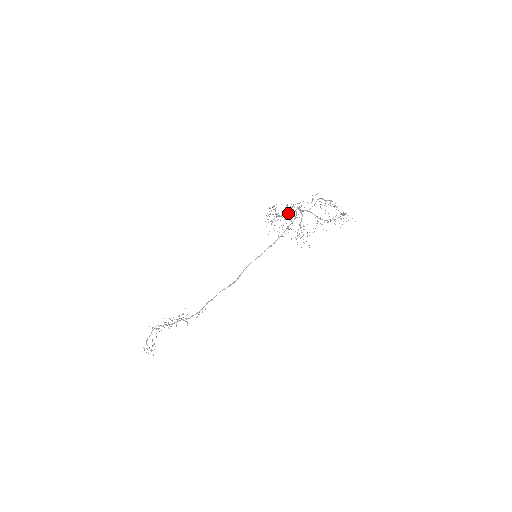
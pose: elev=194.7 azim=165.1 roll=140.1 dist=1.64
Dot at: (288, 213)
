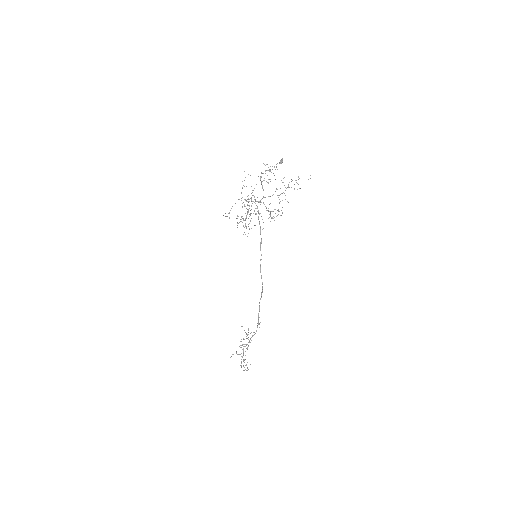
Dot at: occluded
